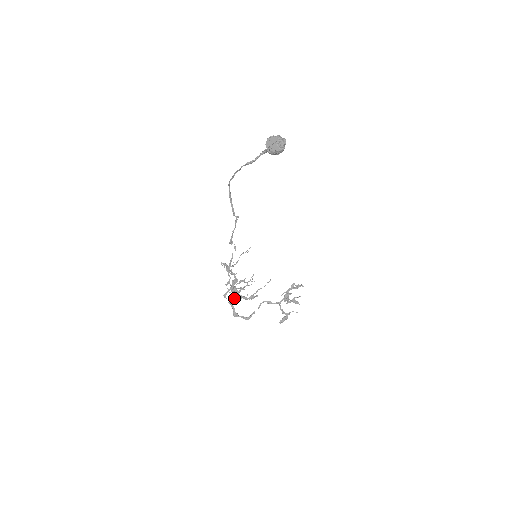
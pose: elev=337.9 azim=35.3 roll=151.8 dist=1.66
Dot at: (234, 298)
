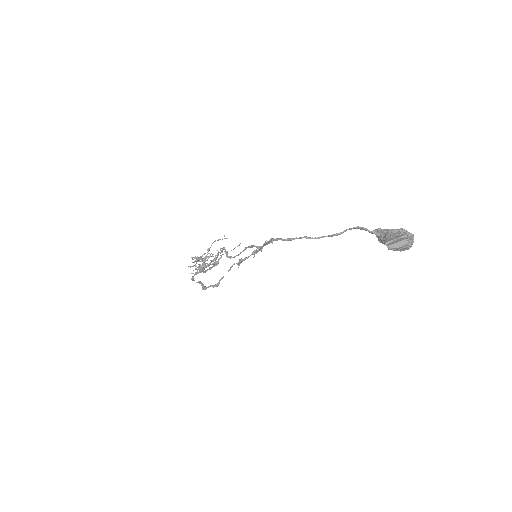
Dot at: occluded
